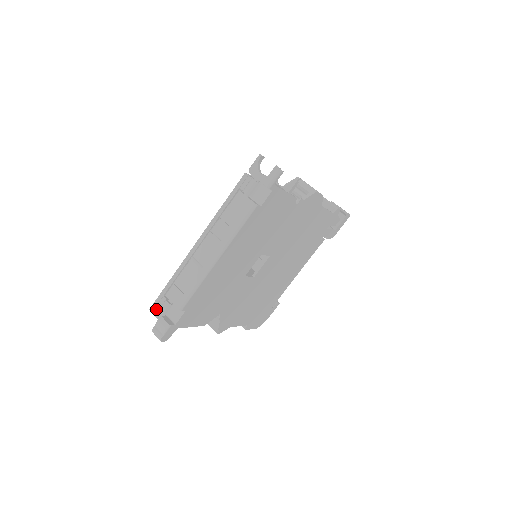
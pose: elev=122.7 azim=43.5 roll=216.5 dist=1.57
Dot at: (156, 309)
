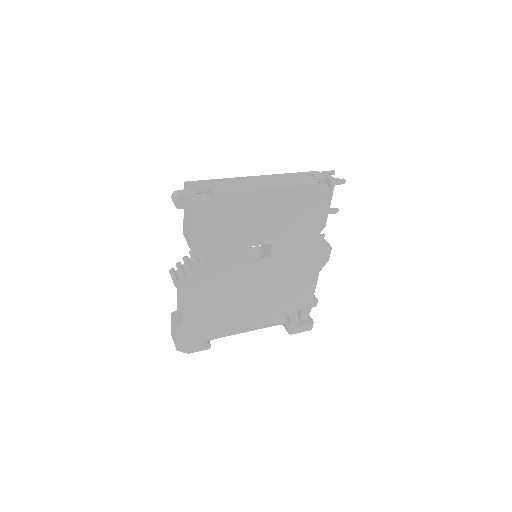
Dot at: (190, 185)
